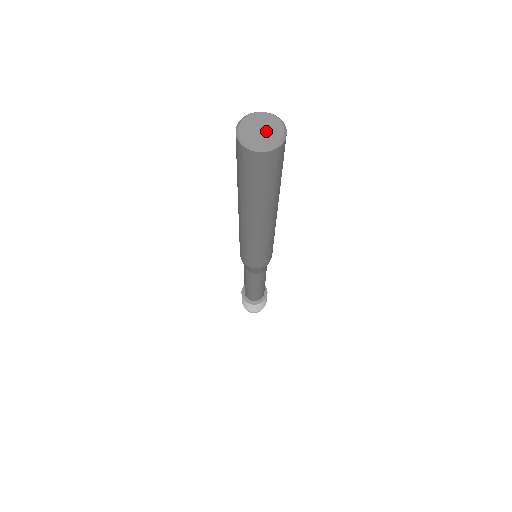
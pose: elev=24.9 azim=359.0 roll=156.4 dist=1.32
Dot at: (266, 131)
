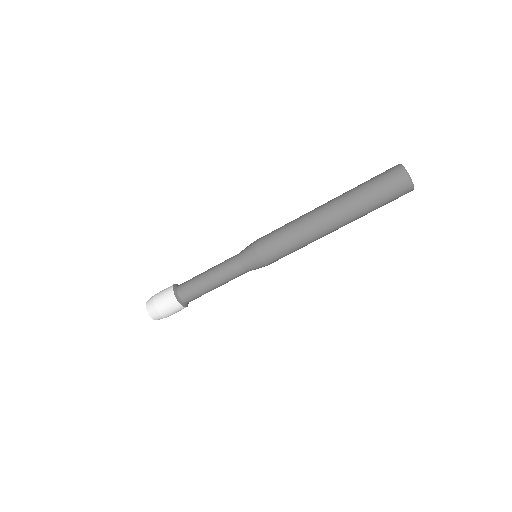
Dot at: occluded
